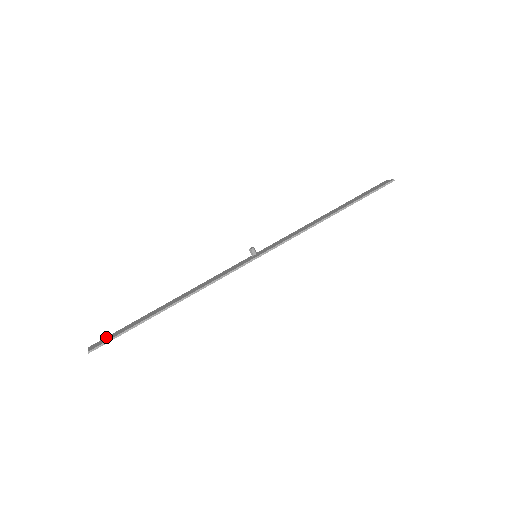
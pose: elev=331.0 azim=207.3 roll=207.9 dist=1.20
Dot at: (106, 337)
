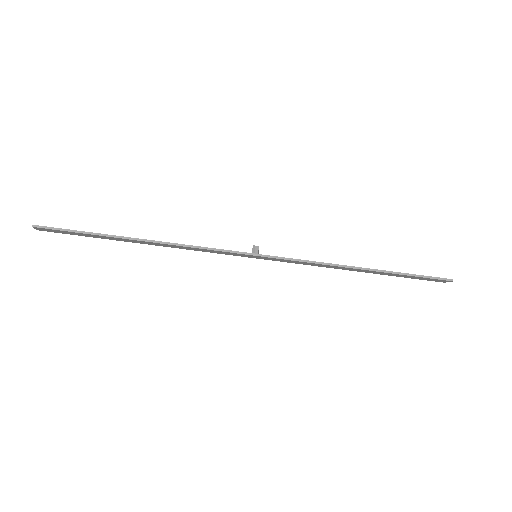
Dot at: occluded
